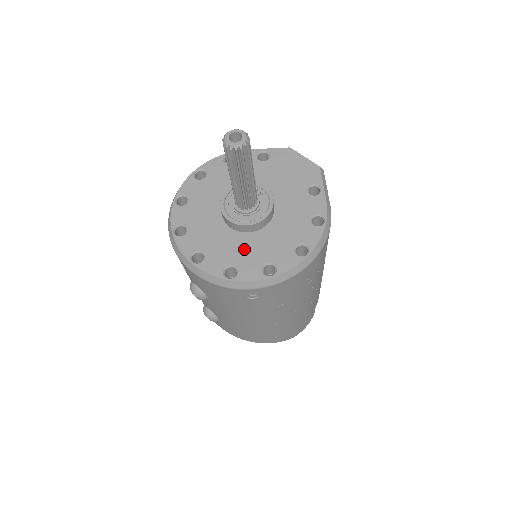
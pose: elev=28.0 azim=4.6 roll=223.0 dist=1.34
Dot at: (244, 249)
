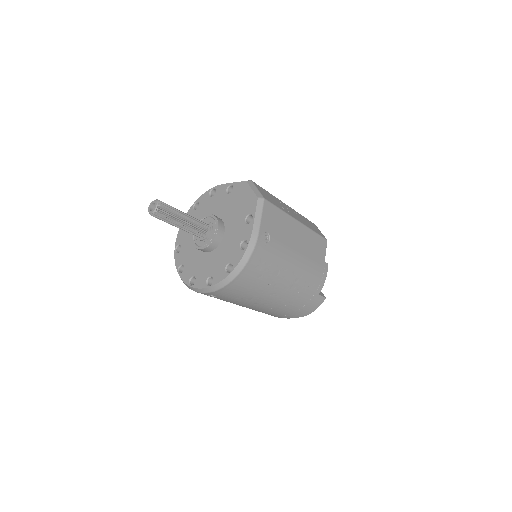
Dot at: (202, 265)
